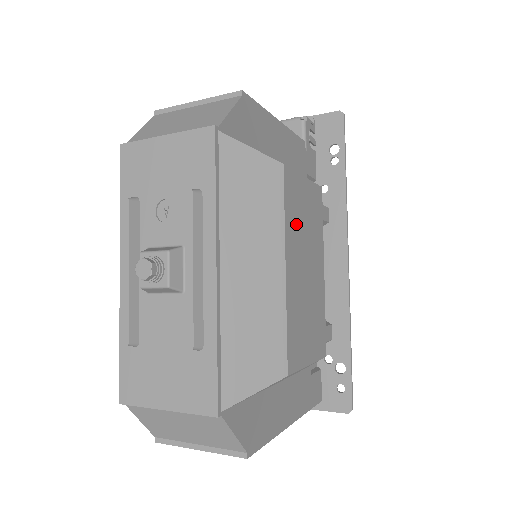
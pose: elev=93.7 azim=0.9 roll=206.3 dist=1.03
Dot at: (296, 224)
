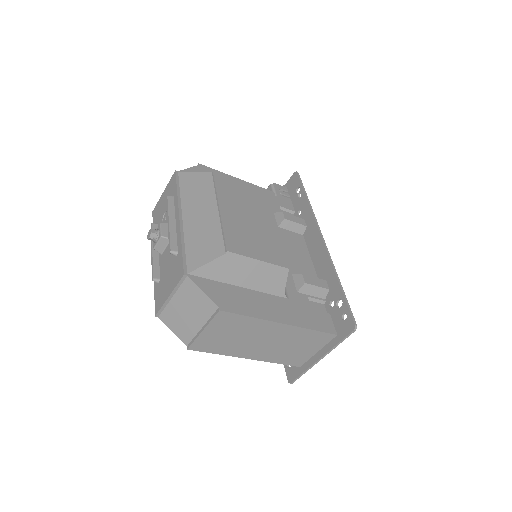
Dot at: (231, 196)
